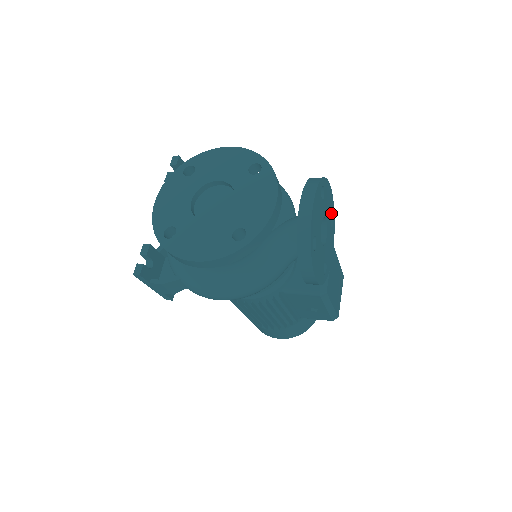
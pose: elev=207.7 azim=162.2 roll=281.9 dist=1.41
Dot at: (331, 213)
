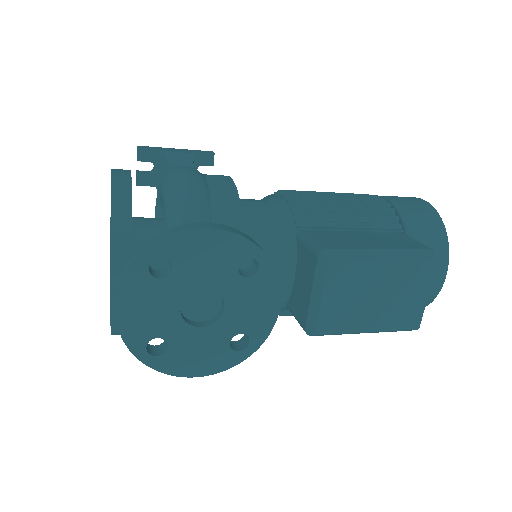
Dot at: (237, 259)
